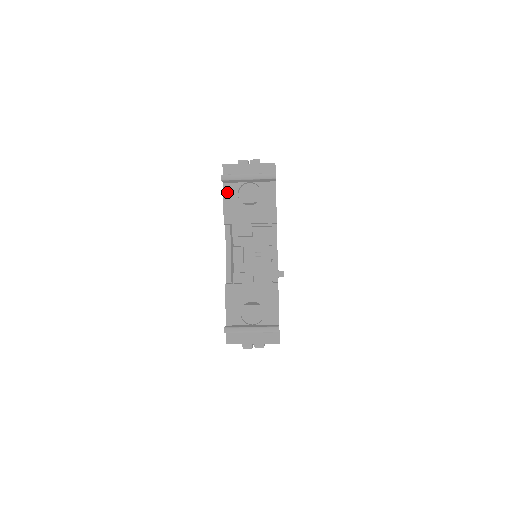
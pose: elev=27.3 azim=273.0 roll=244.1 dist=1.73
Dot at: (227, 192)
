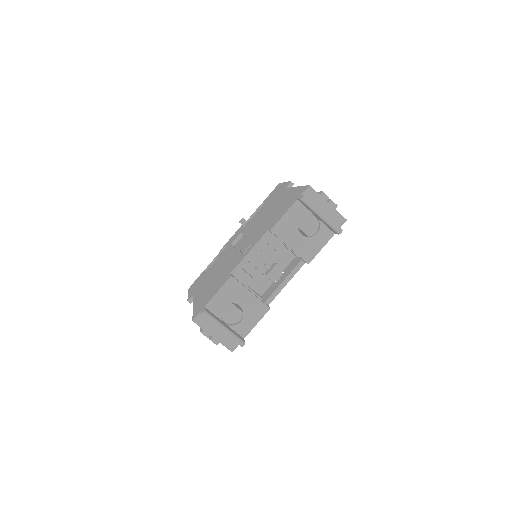
Dot at: (294, 209)
